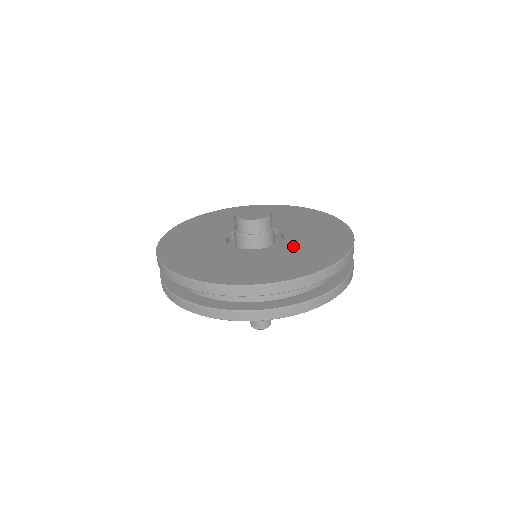
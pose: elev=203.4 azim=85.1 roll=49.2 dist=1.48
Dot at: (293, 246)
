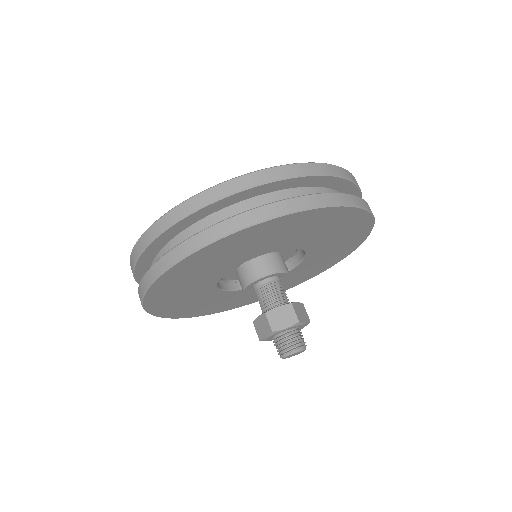
Dot at: occluded
